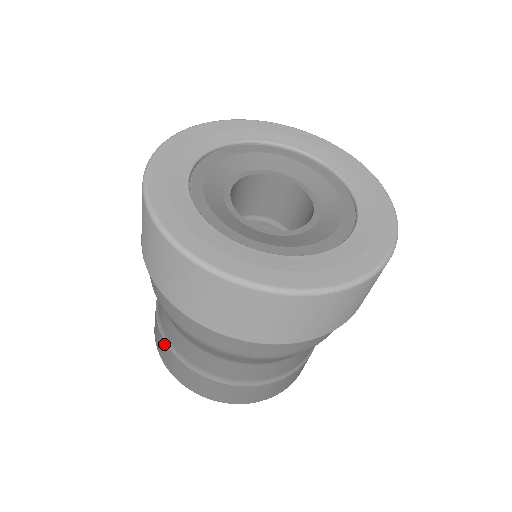
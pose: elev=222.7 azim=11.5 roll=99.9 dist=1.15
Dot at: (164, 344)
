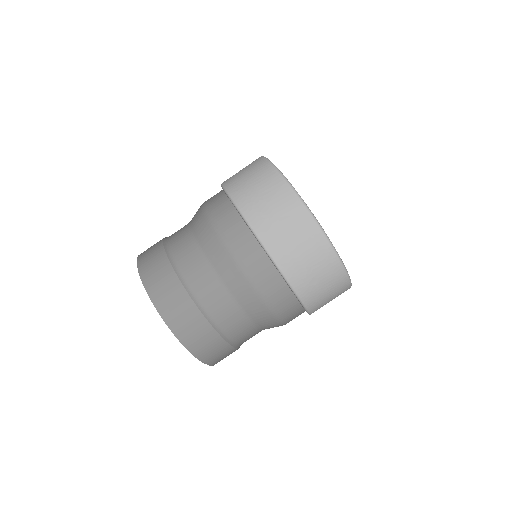
Dot at: (168, 268)
